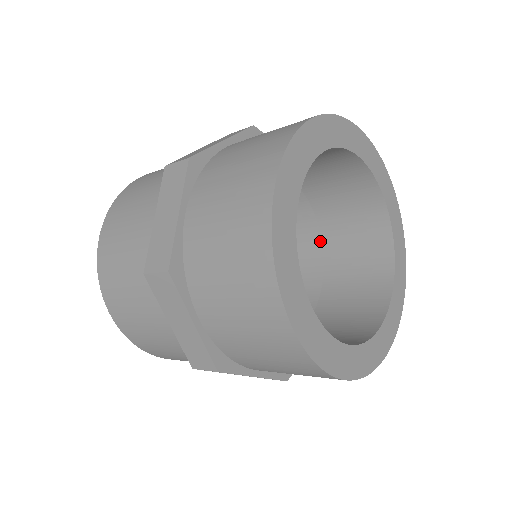
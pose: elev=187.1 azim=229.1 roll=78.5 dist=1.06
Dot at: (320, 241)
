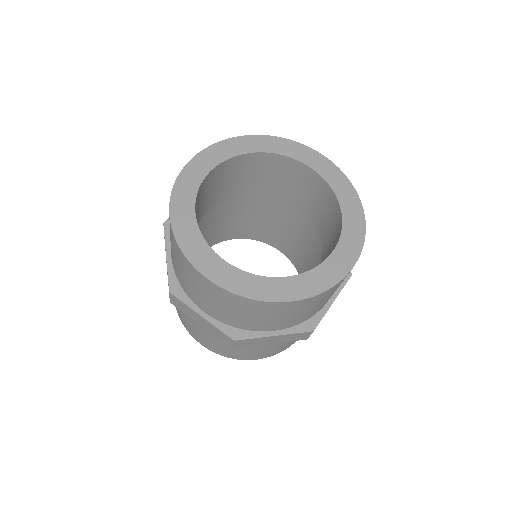
Dot at: occluded
